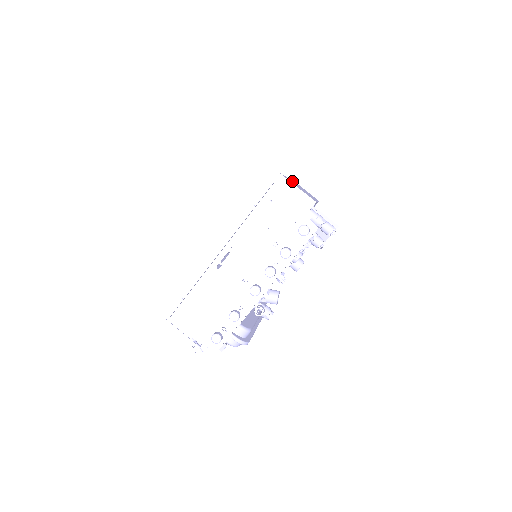
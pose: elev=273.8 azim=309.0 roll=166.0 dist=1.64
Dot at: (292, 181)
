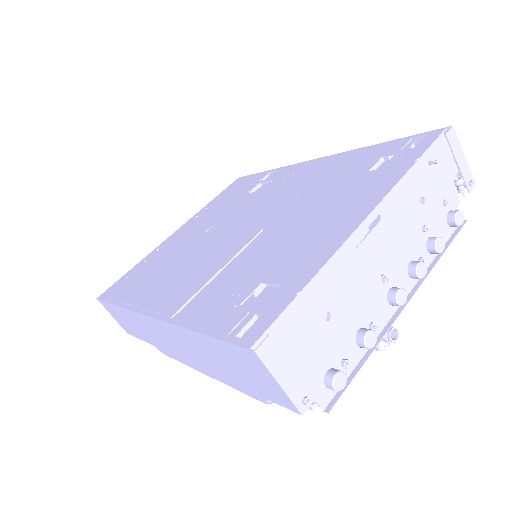
Dot at: occluded
